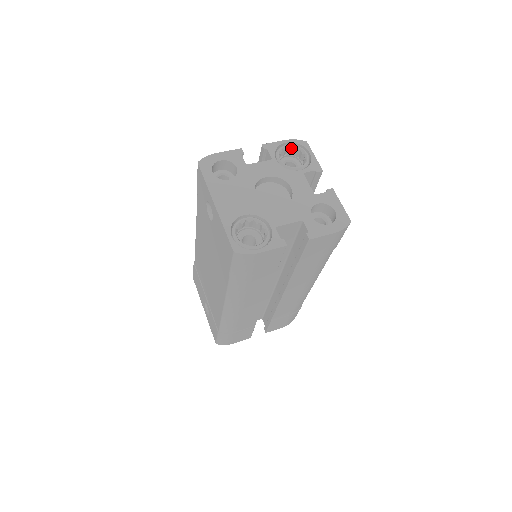
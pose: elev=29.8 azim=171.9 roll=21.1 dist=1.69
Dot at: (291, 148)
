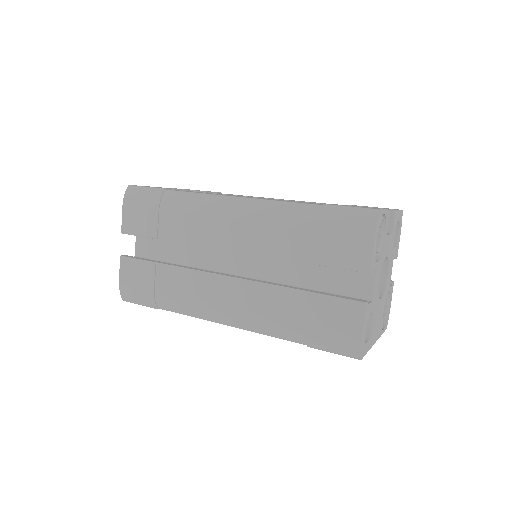
Dot at: occluded
